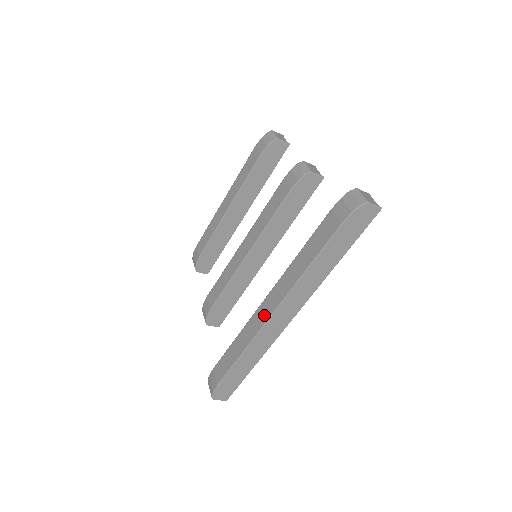
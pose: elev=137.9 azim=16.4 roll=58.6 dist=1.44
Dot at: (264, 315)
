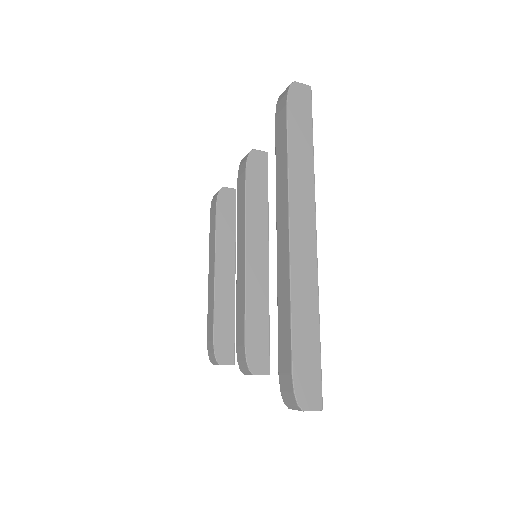
Dot at: (284, 243)
